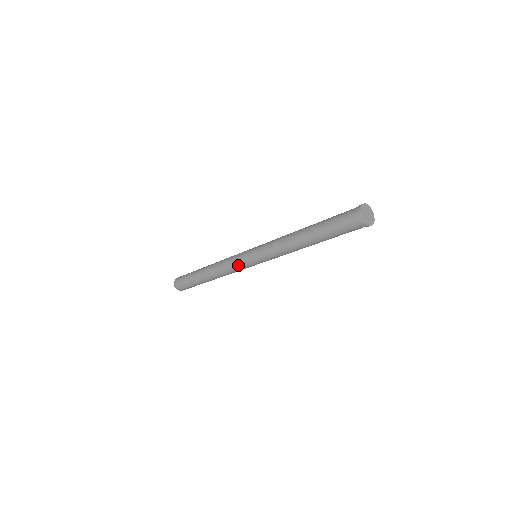
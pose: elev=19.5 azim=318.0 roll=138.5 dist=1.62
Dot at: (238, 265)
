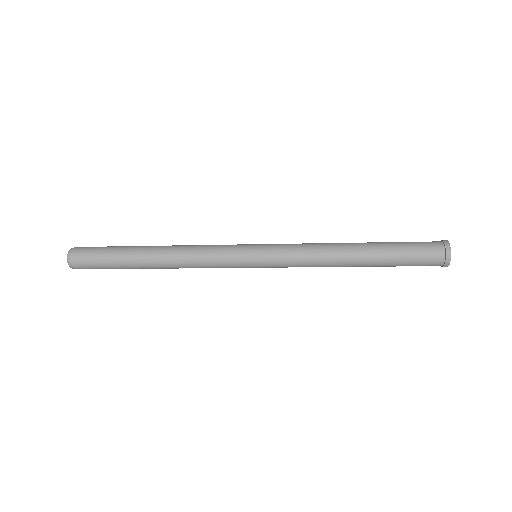
Dot at: (226, 264)
